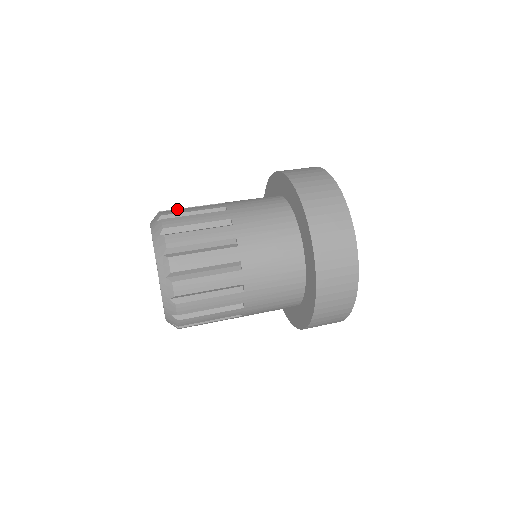
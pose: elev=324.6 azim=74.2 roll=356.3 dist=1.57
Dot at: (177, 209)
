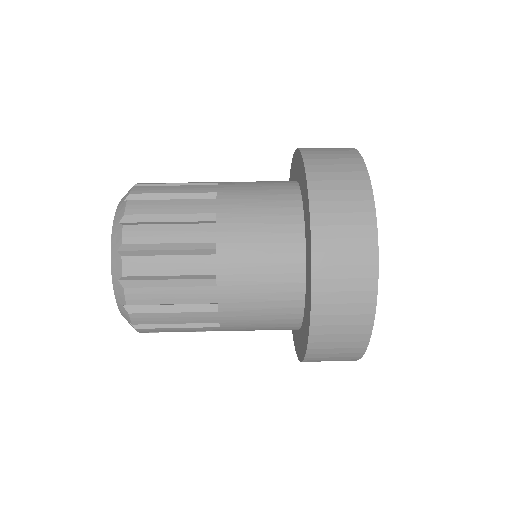
Dot at: (148, 224)
